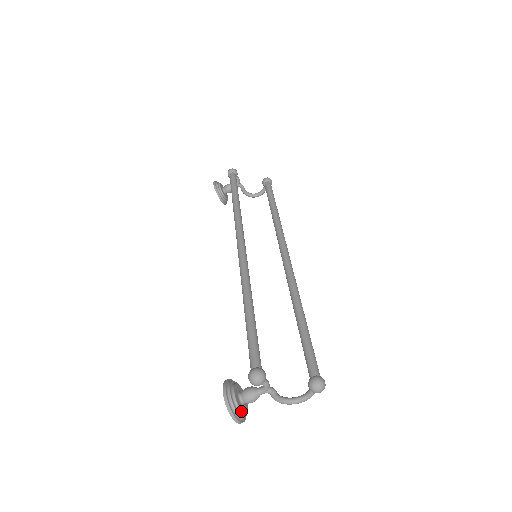
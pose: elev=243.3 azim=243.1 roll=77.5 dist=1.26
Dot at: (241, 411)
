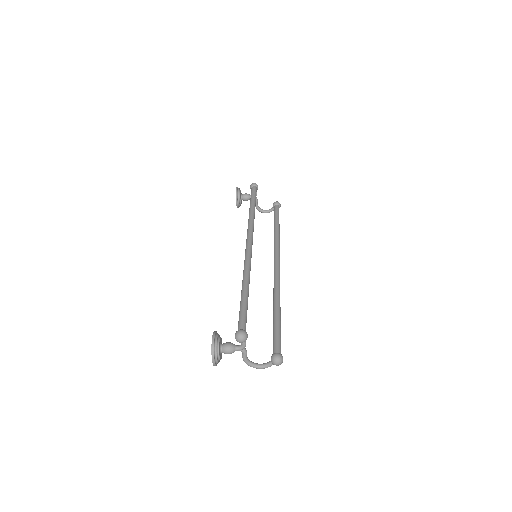
Dot at: (219, 356)
